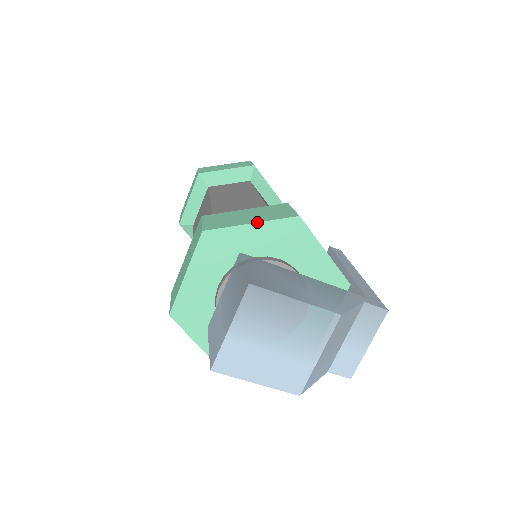
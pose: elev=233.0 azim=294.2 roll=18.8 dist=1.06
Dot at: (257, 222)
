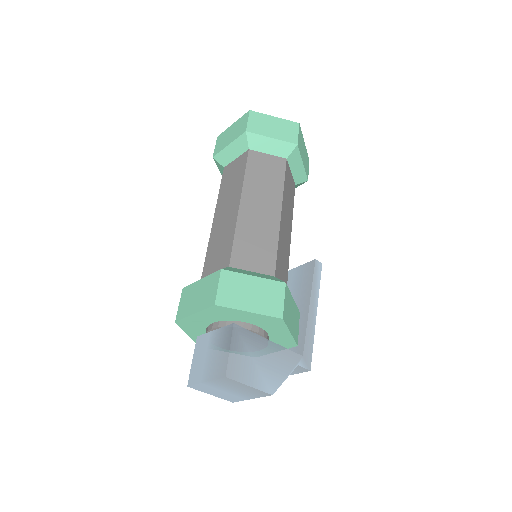
Dot at: (253, 313)
